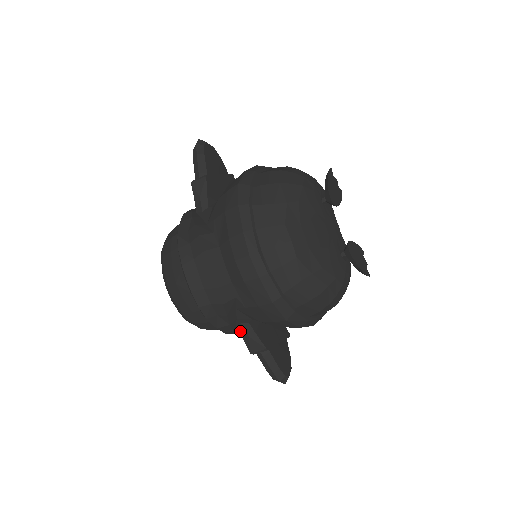
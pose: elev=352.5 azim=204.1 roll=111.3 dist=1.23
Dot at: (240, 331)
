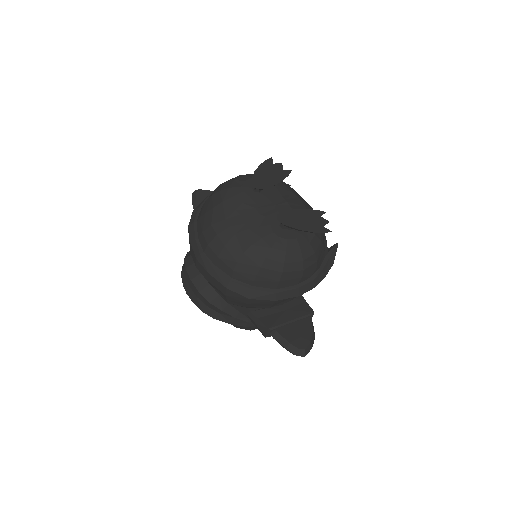
Dot at: (251, 321)
